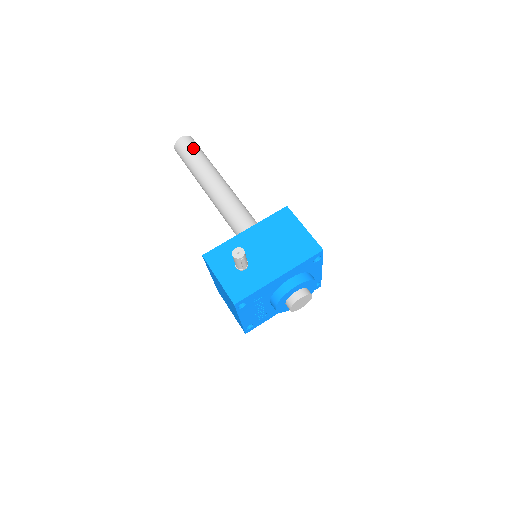
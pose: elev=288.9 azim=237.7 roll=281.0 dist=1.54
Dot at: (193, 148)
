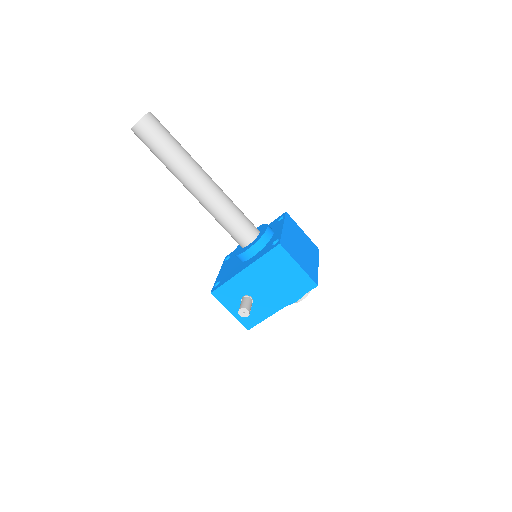
Dot at: (156, 141)
